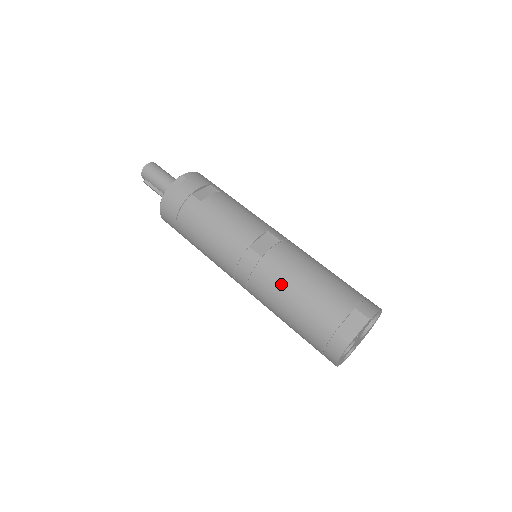
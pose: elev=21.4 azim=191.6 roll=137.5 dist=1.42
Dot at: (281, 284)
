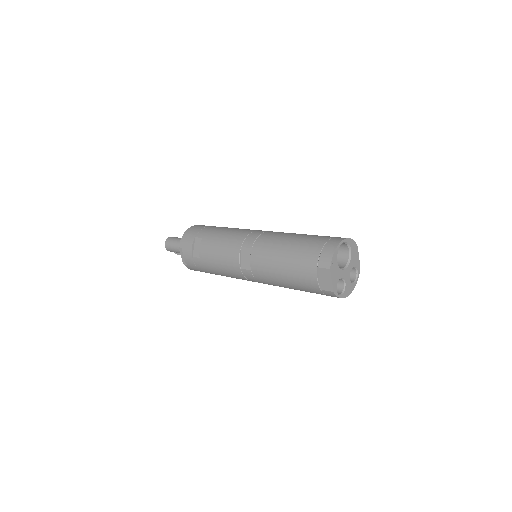
Dot at: (273, 280)
